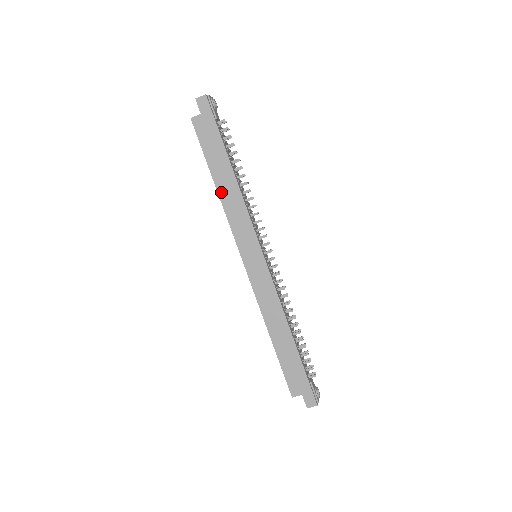
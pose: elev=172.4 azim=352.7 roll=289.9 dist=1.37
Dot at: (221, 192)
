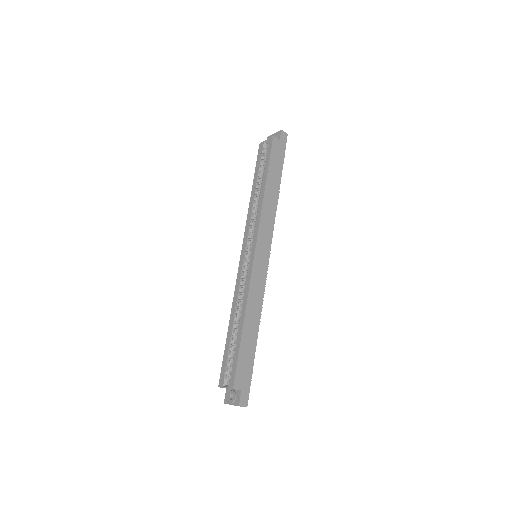
Dot at: (266, 194)
